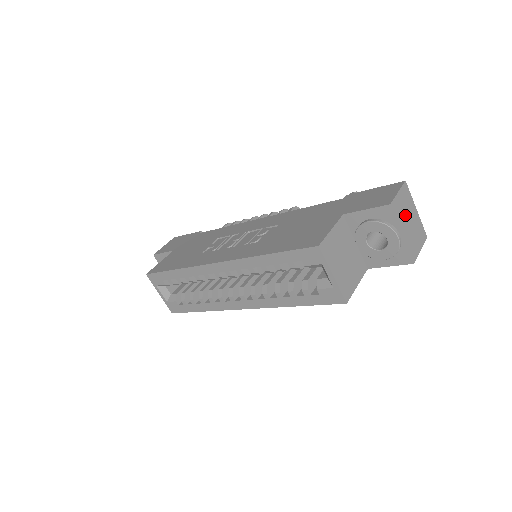
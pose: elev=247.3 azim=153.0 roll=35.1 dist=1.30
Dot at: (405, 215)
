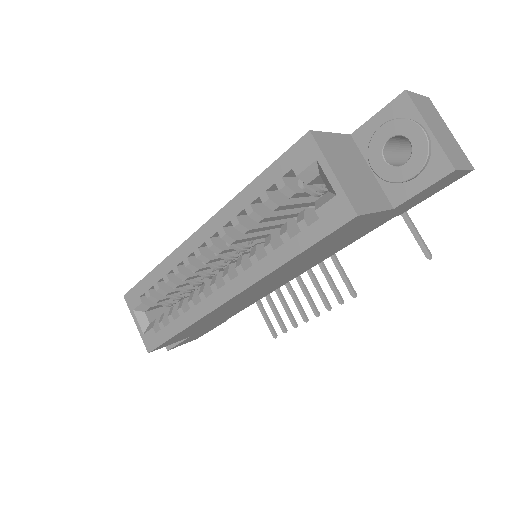
Dot at: (432, 120)
